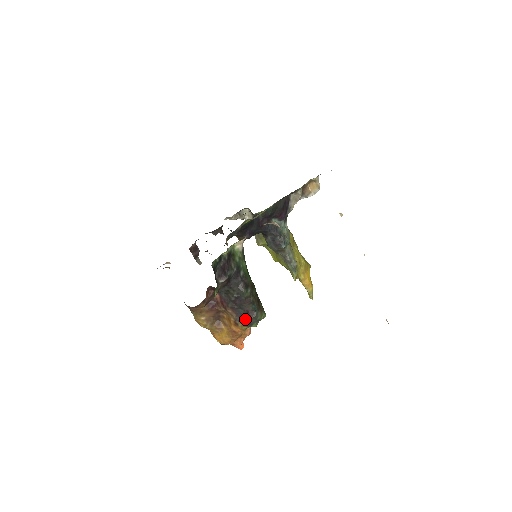
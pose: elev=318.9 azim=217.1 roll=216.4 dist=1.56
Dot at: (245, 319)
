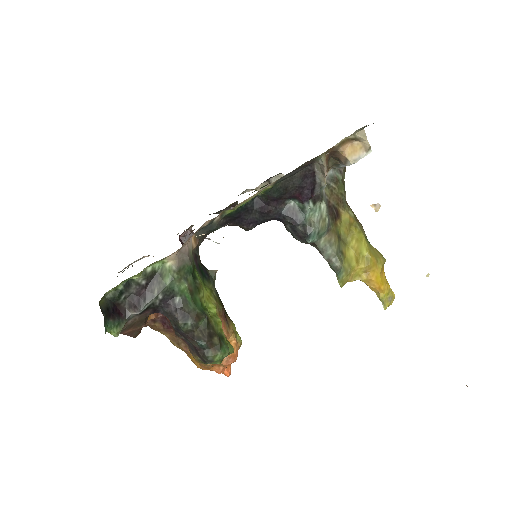
Dot at: (197, 354)
